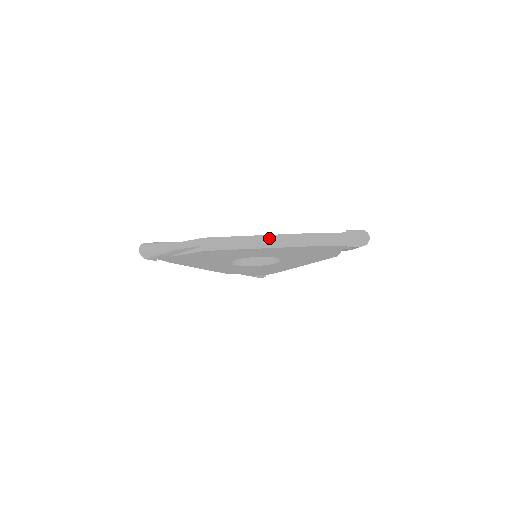
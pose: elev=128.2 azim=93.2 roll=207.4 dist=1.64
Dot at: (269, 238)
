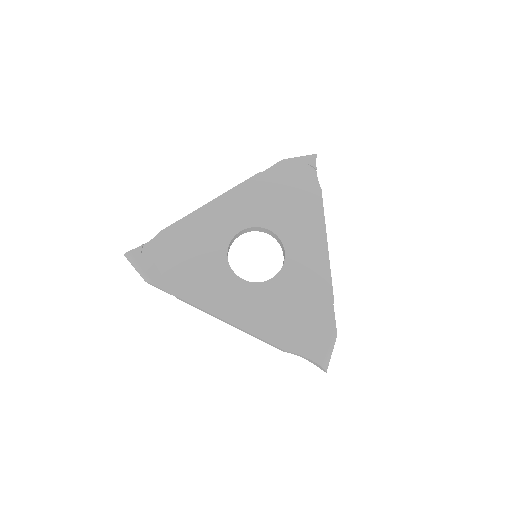
Dot at: (233, 325)
